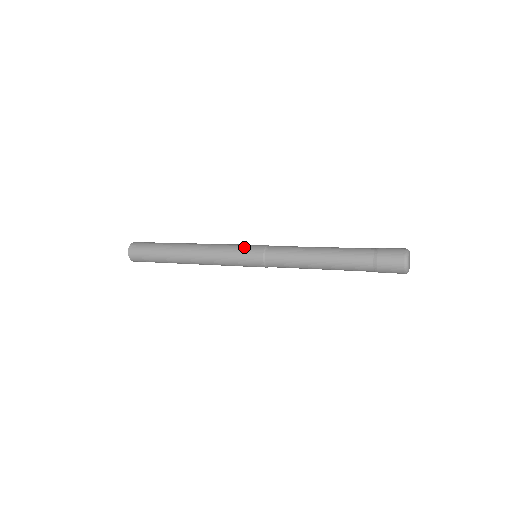
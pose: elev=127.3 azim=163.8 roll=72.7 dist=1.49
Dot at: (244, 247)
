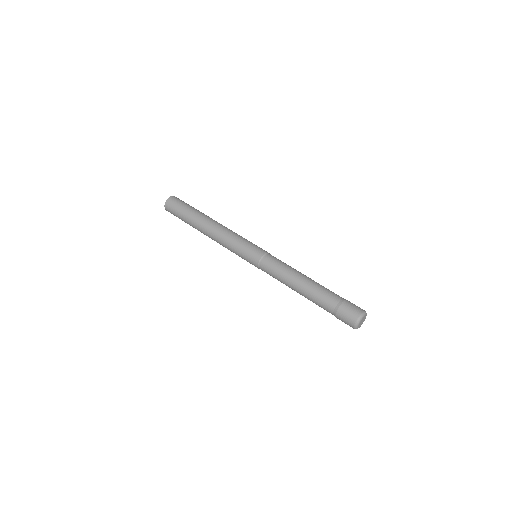
Dot at: (251, 244)
